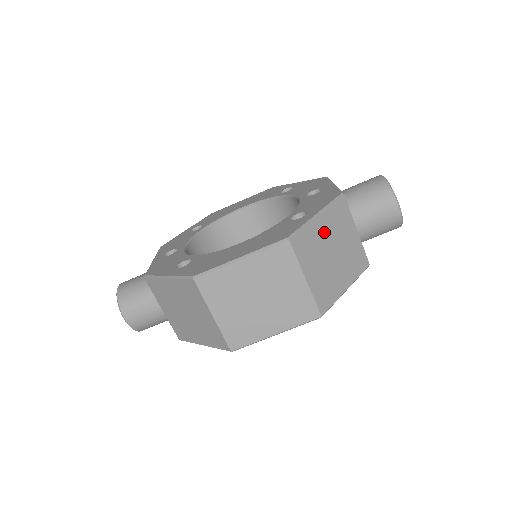
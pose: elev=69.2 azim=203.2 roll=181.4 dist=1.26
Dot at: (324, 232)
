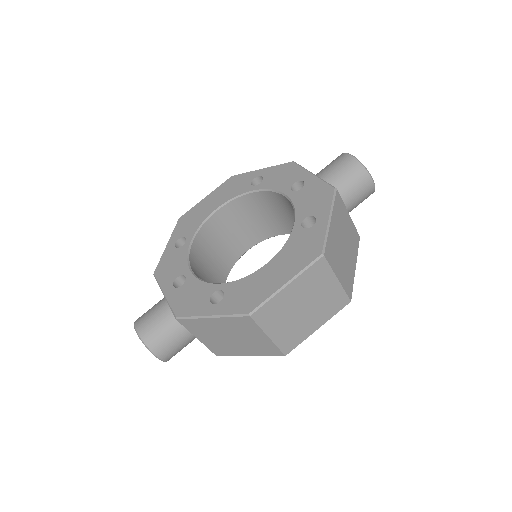
Dot at: (336, 231)
